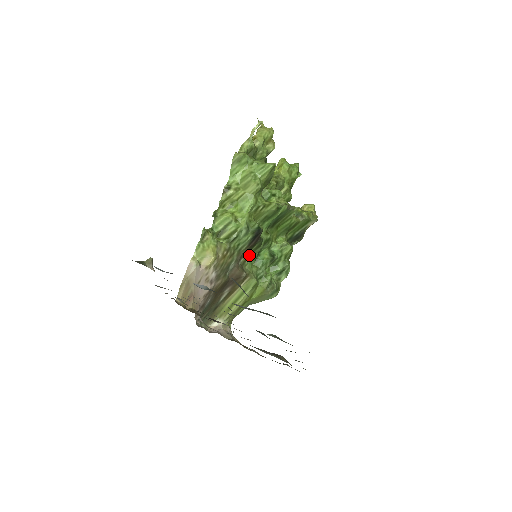
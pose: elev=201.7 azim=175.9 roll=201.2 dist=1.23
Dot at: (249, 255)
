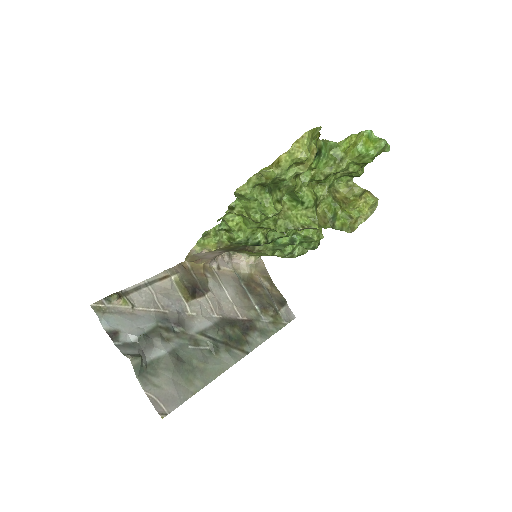
Dot at: occluded
